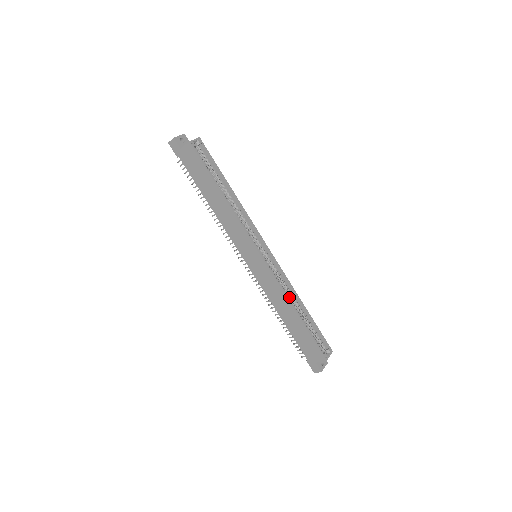
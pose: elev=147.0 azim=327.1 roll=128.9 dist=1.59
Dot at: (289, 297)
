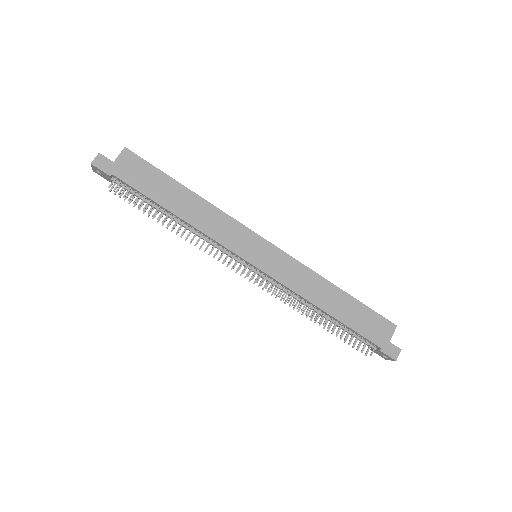
Dot at: occluded
